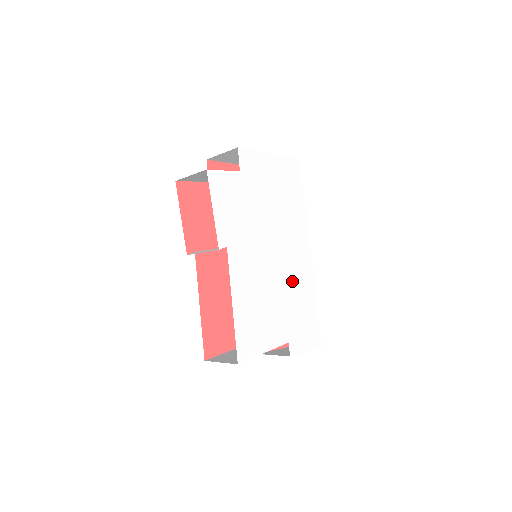
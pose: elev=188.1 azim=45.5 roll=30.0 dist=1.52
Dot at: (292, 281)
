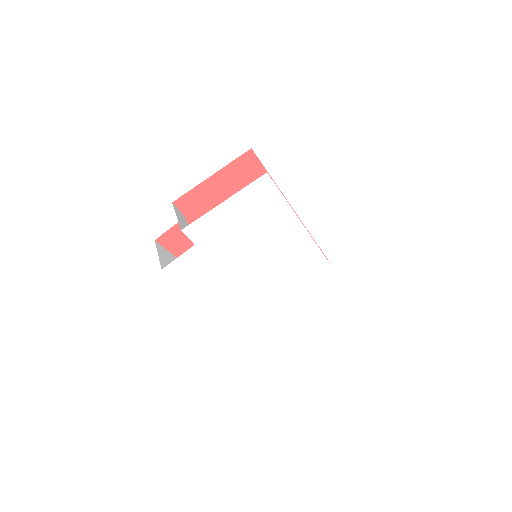
Dot at: (294, 271)
